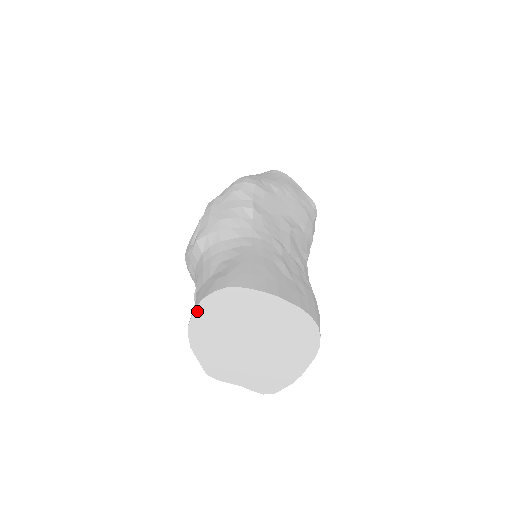
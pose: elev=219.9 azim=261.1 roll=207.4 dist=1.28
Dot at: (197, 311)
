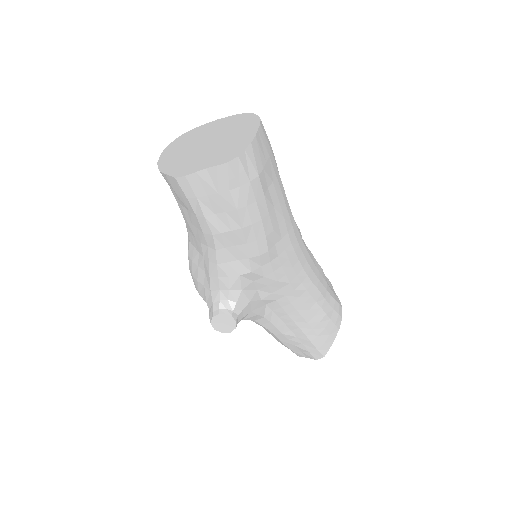
Dot at: (163, 153)
